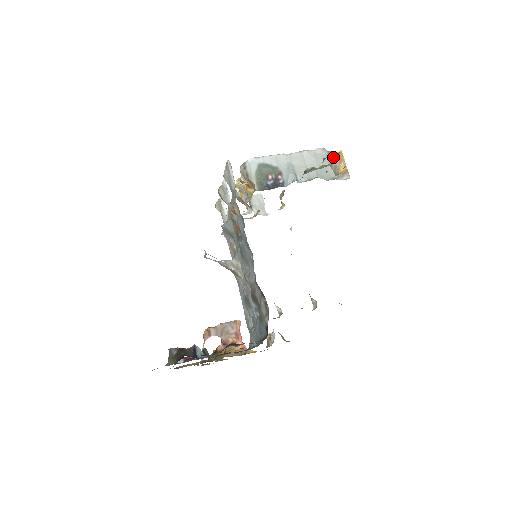
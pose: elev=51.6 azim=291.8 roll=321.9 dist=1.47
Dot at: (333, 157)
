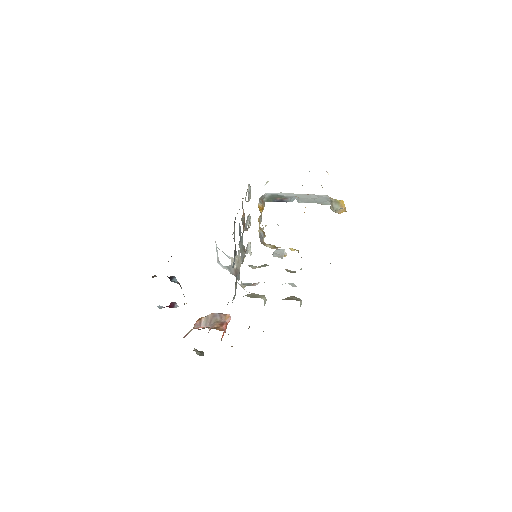
Dot at: occluded
